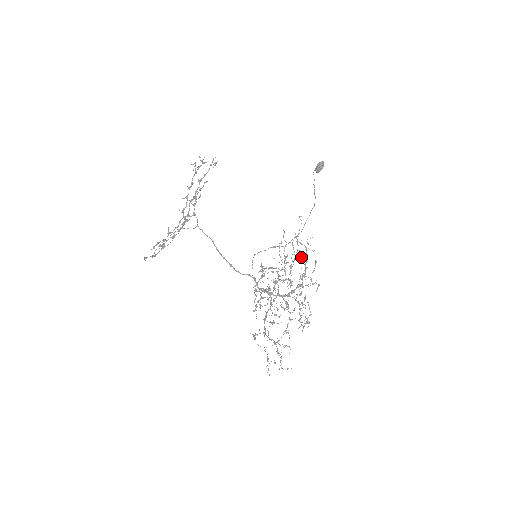
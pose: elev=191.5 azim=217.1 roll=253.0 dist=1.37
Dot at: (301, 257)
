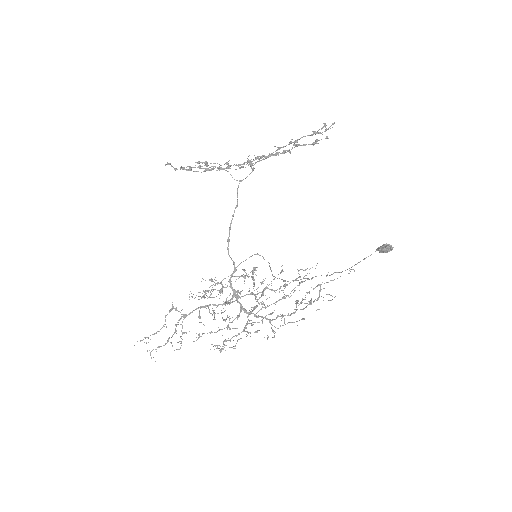
Dot at: (296, 300)
